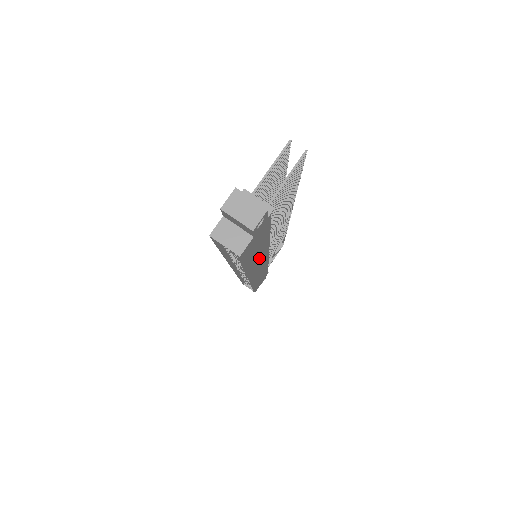
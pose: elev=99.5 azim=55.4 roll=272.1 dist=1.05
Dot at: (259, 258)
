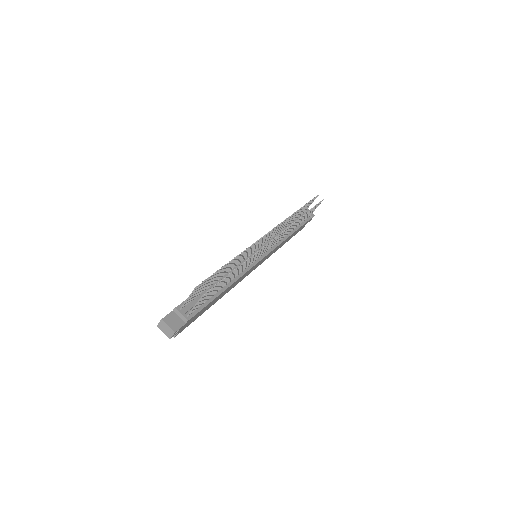
Dot at: (232, 286)
